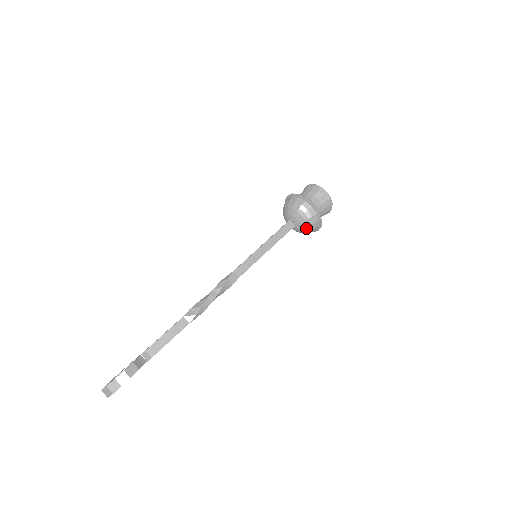
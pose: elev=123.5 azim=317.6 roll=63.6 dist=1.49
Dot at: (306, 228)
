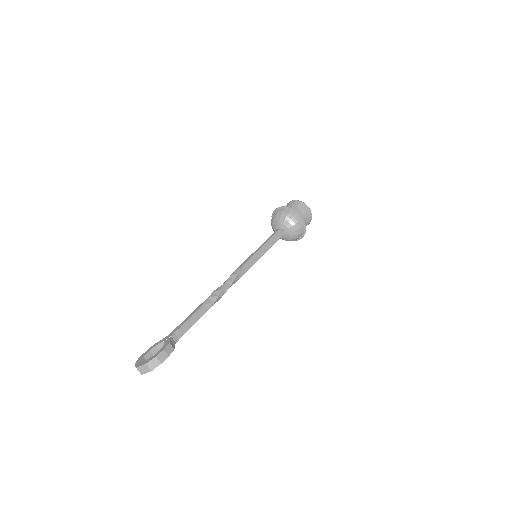
Dot at: (293, 237)
